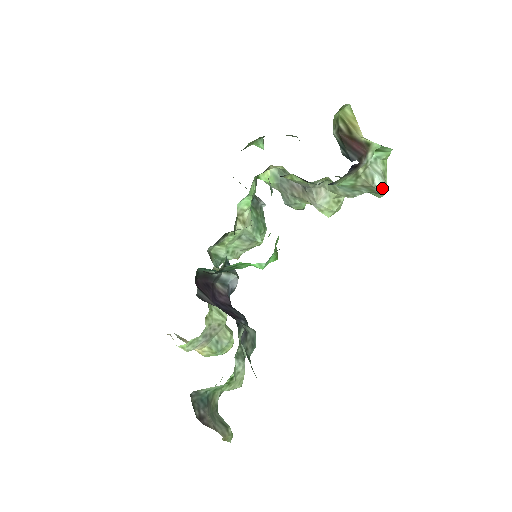
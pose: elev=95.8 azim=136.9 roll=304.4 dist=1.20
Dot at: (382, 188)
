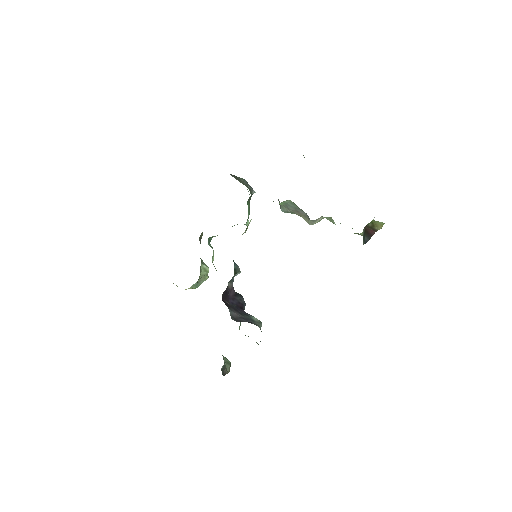
Dot at: occluded
